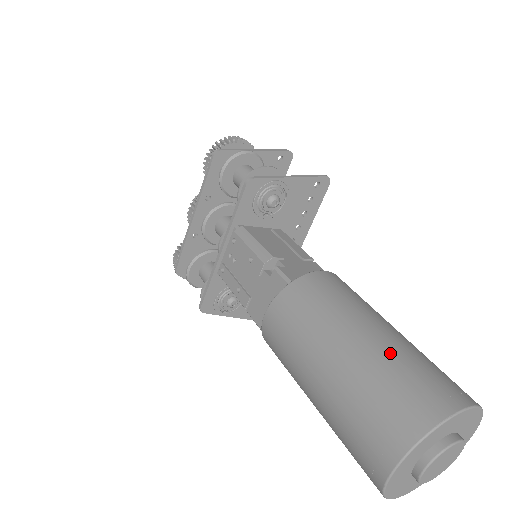
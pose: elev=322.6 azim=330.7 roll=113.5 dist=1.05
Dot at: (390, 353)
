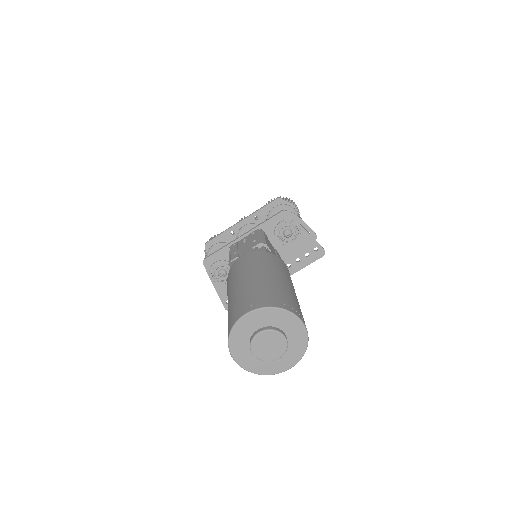
Dot at: (287, 289)
